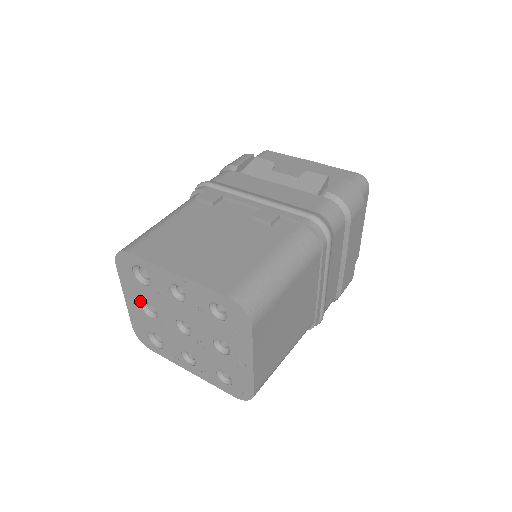
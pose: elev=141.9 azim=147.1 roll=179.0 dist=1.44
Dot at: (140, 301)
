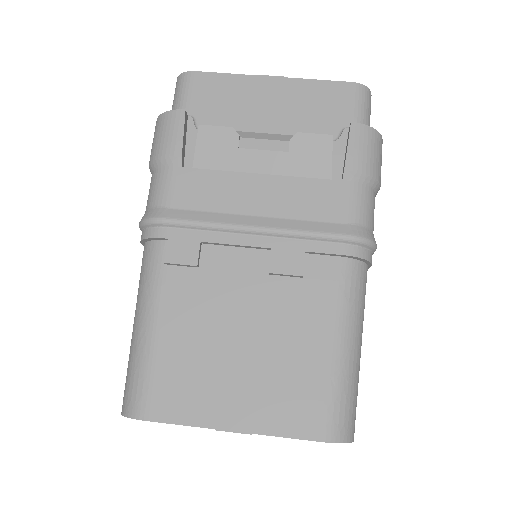
Dot at: occluded
